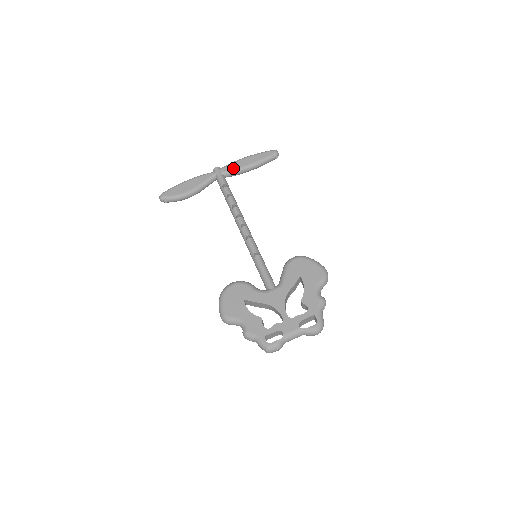
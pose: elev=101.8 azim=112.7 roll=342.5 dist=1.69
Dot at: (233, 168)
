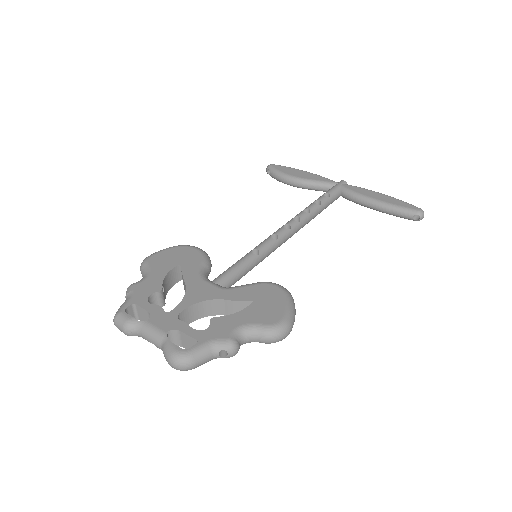
Dot at: (357, 191)
